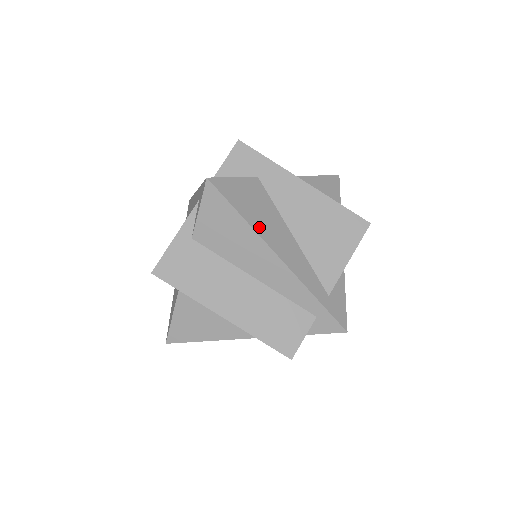
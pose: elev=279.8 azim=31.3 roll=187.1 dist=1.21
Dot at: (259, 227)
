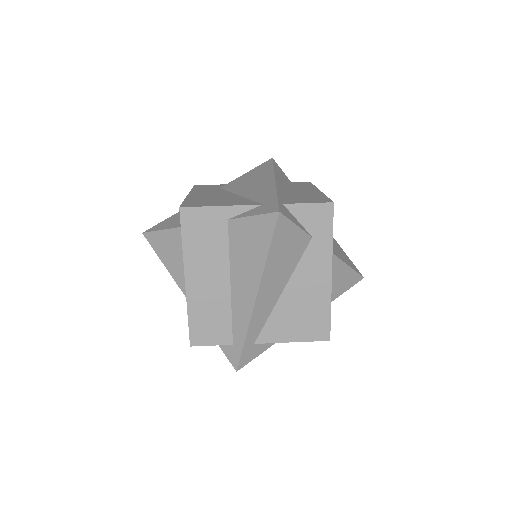
Dot at: (269, 270)
